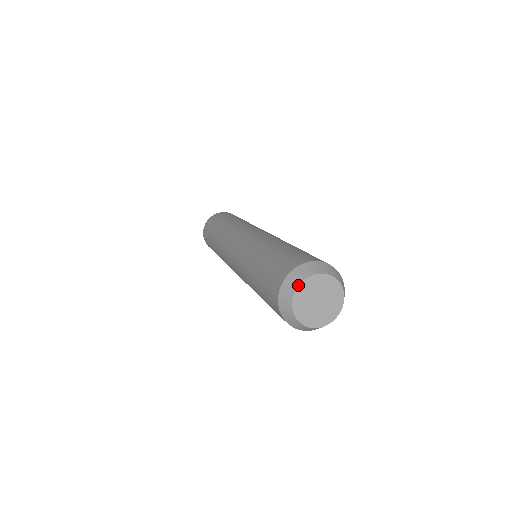
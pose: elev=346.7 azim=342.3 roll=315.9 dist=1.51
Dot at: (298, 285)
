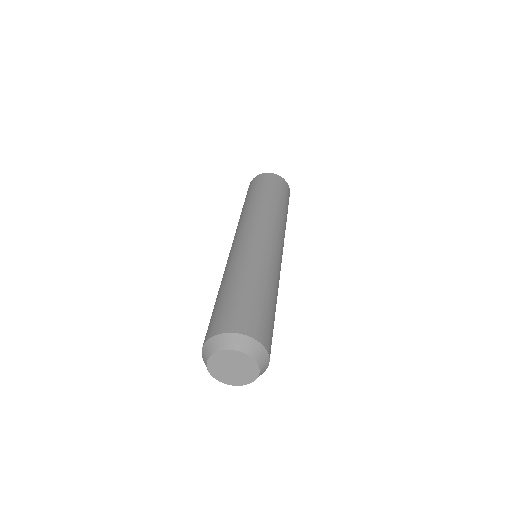
Dot at: (215, 352)
